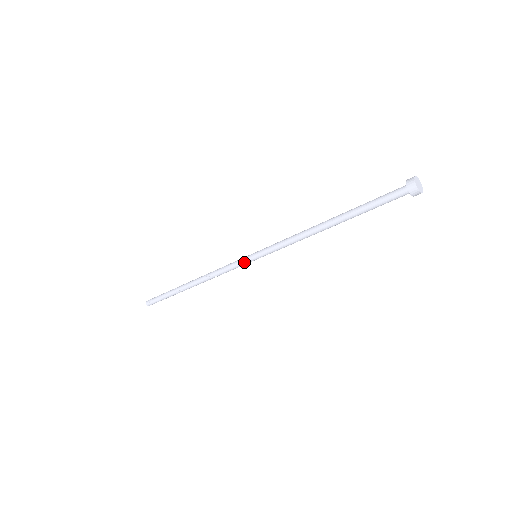
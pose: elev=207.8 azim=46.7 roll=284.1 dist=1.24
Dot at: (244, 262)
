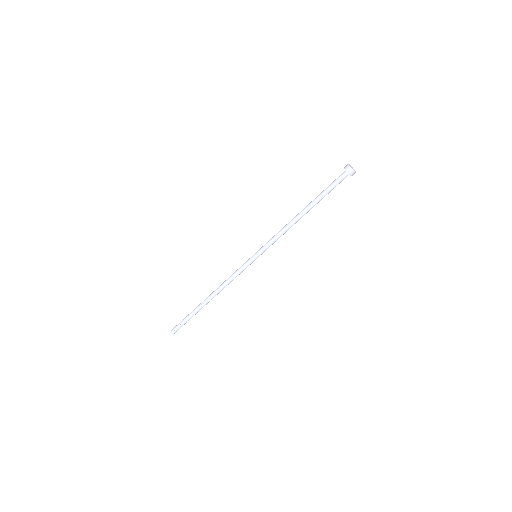
Dot at: (247, 261)
